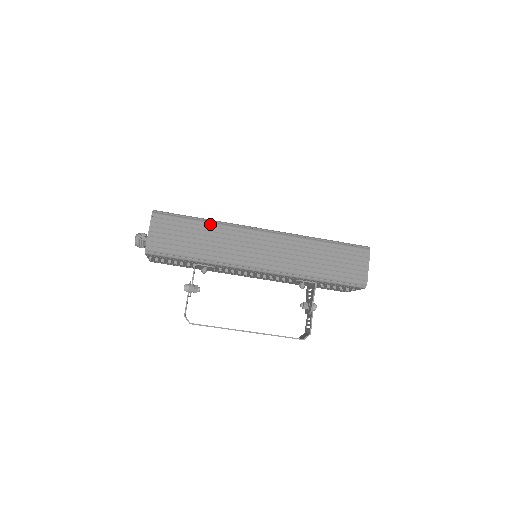
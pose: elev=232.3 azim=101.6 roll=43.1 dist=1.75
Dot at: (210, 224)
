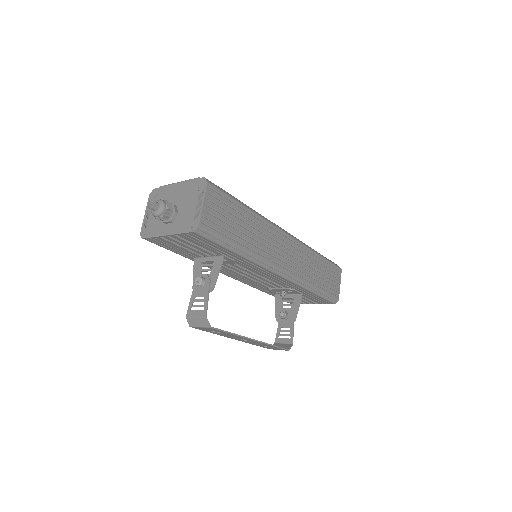
Dot at: (253, 213)
